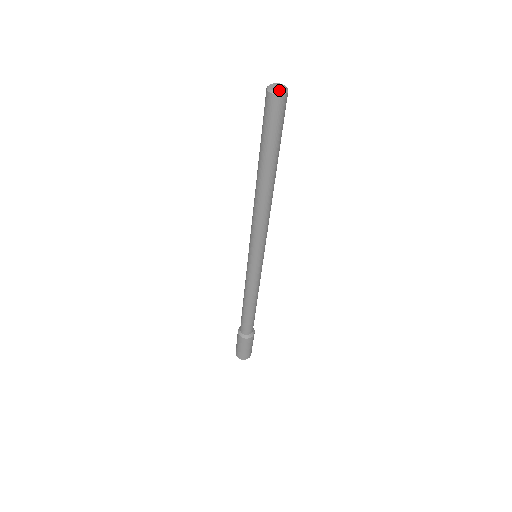
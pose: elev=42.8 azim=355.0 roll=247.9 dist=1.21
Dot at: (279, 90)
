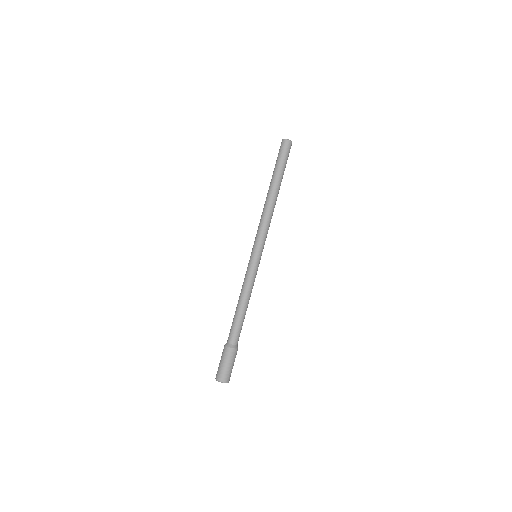
Dot at: (286, 139)
